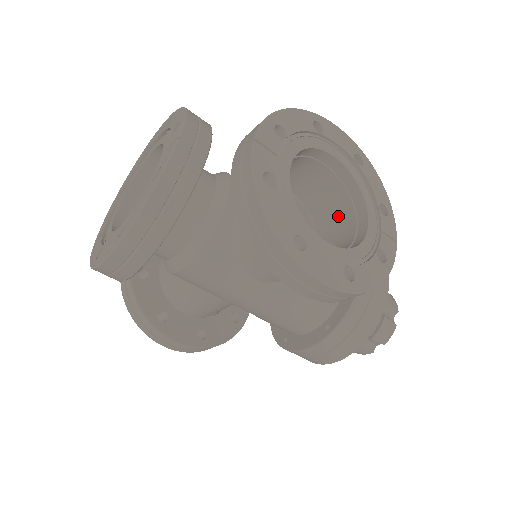
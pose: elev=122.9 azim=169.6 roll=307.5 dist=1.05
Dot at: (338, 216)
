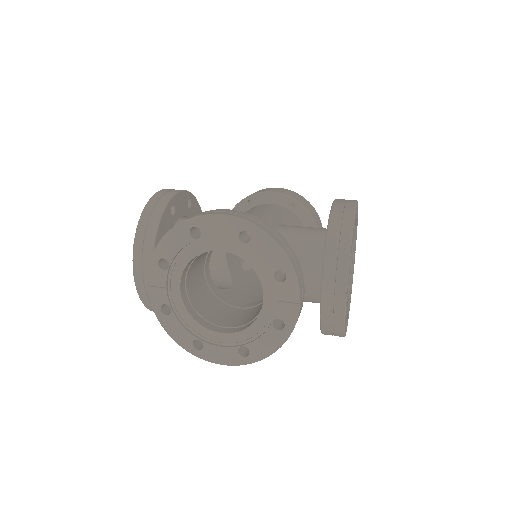
Dot at: occluded
